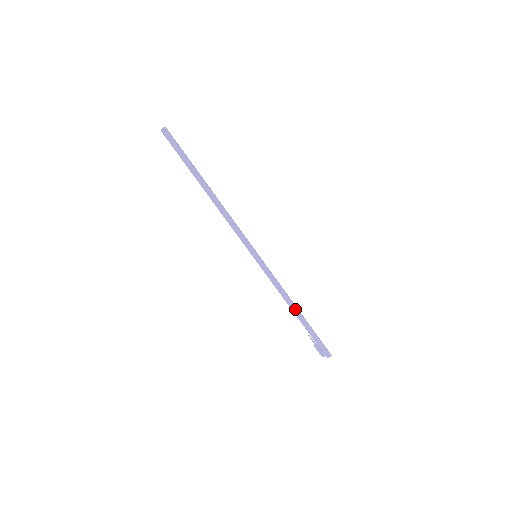
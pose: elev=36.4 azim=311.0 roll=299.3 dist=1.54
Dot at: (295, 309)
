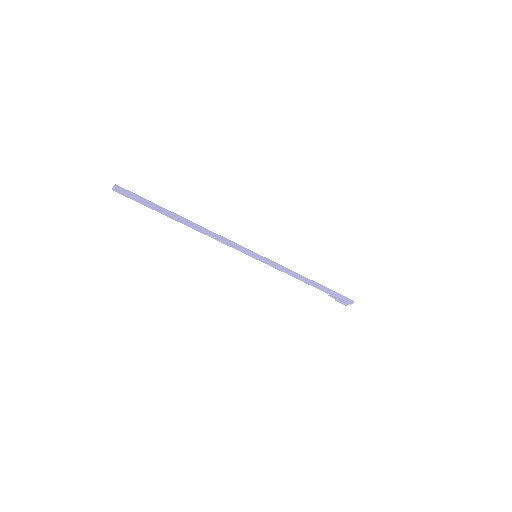
Dot at: (309, 282)
